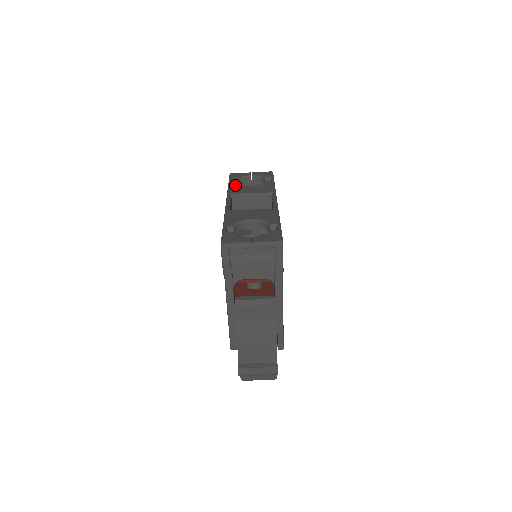
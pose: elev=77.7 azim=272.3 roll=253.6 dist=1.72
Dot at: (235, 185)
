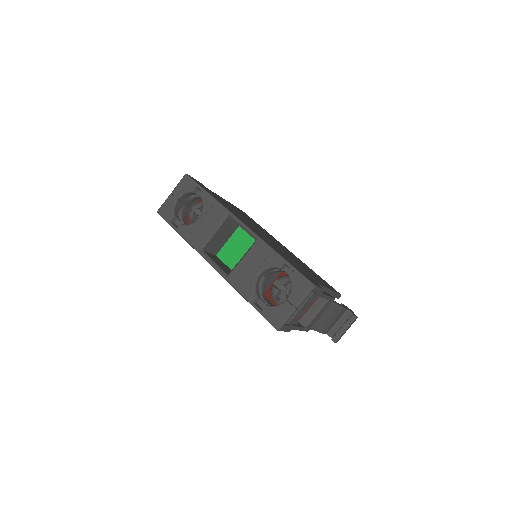
Dot at: (186, 231)
